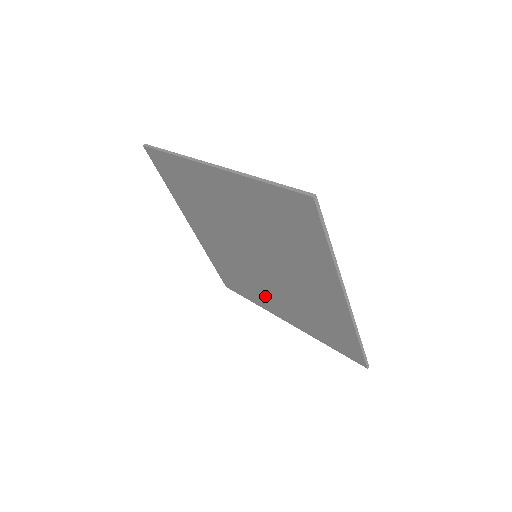
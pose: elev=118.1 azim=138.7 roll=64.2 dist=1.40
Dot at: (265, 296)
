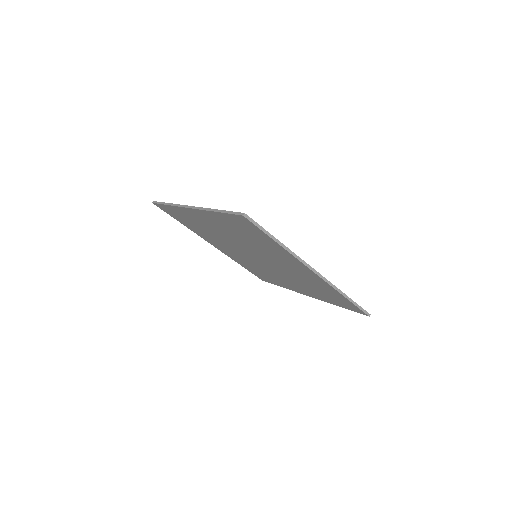
Dot at: (283, 281)
